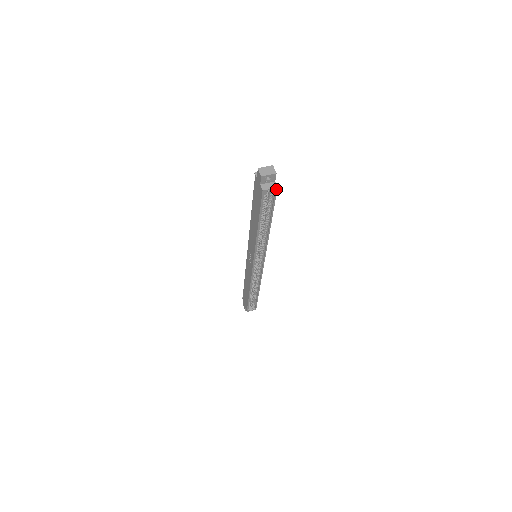
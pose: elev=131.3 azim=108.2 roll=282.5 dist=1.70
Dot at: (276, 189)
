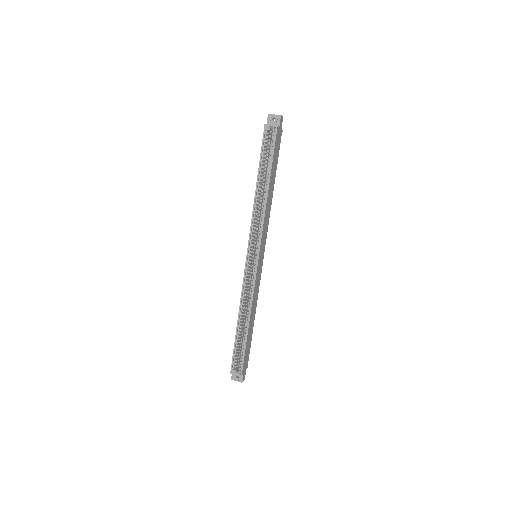
Dot at: (276, 128)
